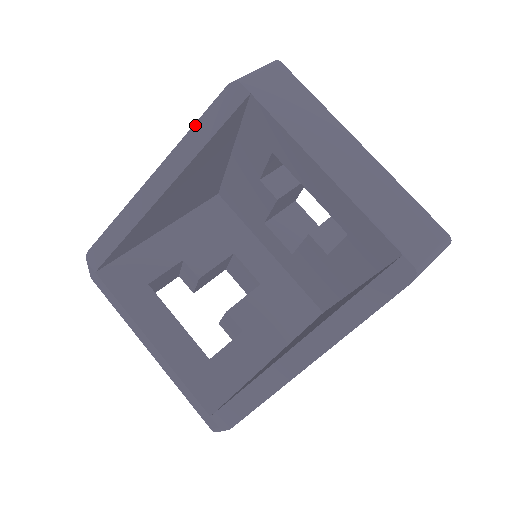
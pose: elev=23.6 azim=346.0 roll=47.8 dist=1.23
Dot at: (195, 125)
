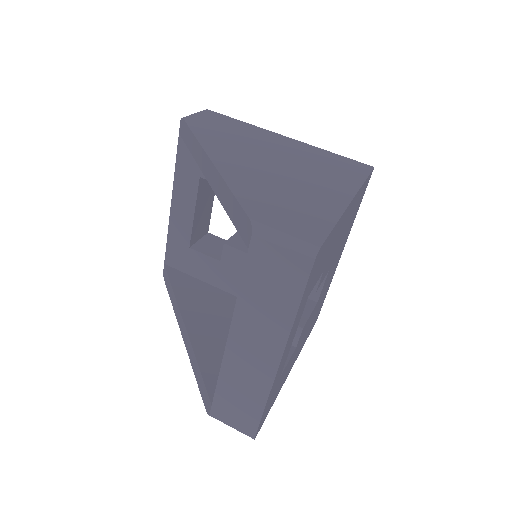
Dot at: (230, 192)
